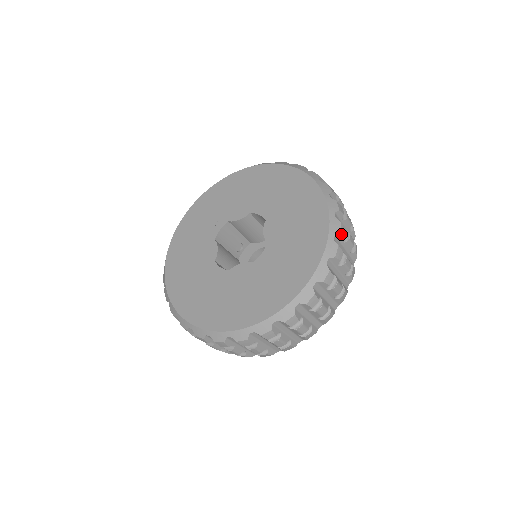
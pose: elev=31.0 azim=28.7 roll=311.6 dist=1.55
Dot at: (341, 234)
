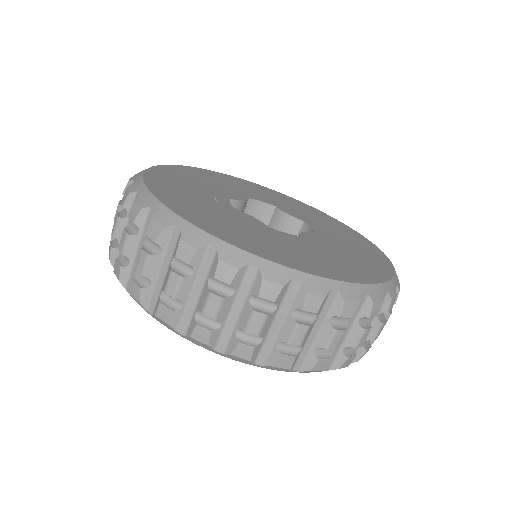
Dot at: occluded
